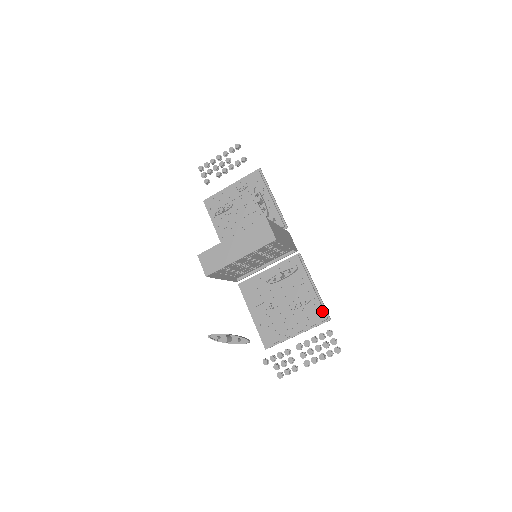
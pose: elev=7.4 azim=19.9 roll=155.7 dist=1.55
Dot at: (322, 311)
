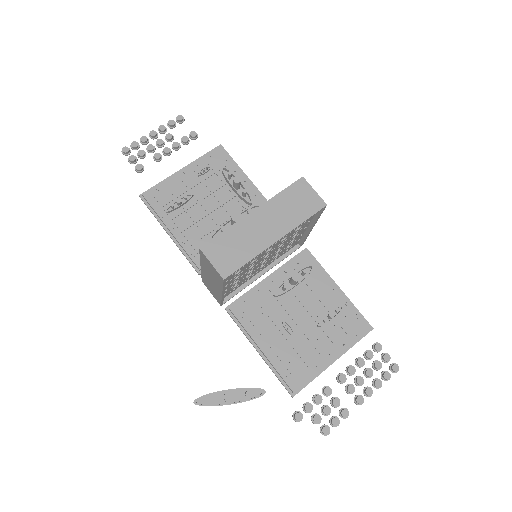
Dot at: (361, 318)
